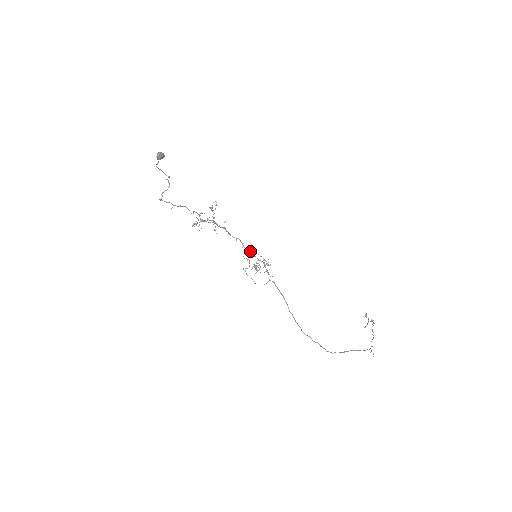
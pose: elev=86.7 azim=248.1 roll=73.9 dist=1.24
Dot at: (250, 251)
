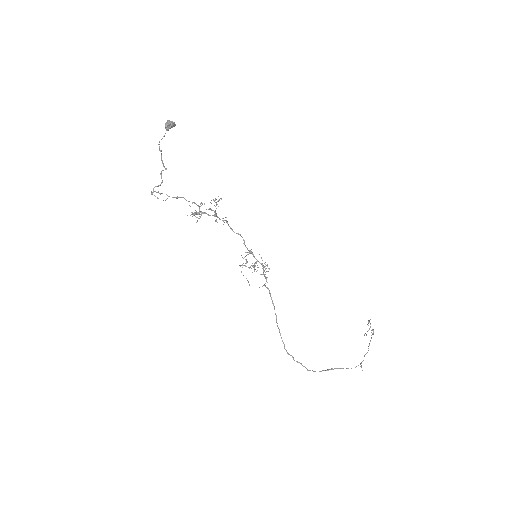
Dot at: (250, 250)
